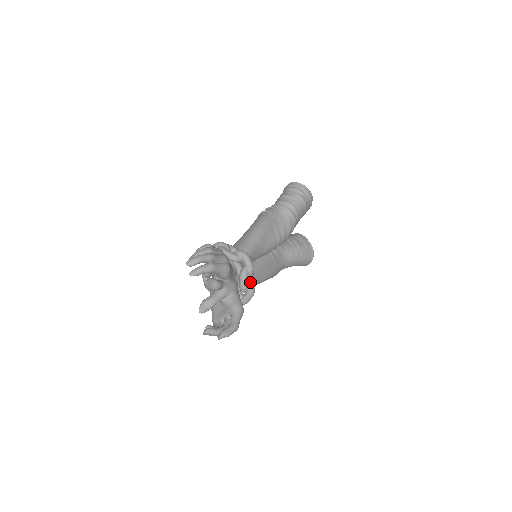
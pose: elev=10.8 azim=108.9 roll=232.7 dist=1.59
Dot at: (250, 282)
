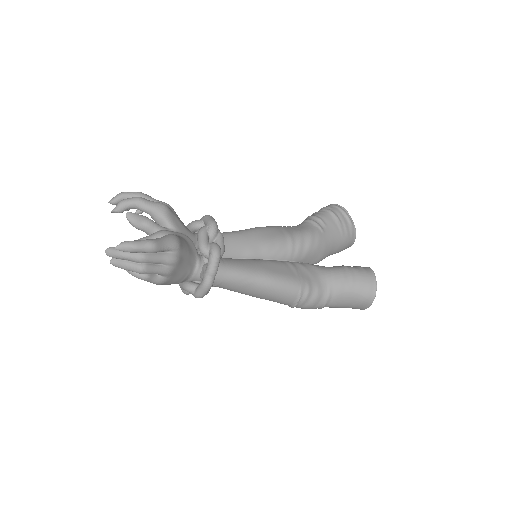
Dot at: (214, 243)
